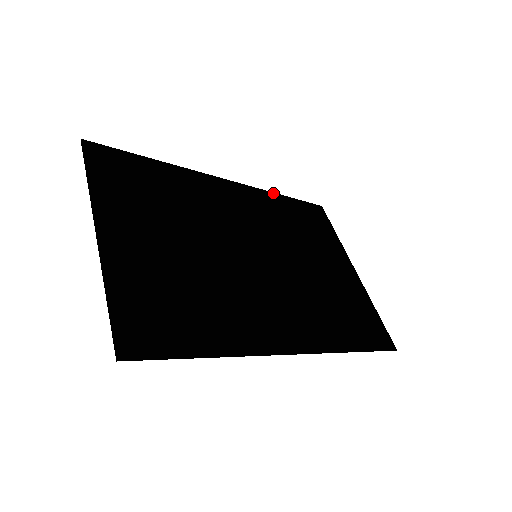
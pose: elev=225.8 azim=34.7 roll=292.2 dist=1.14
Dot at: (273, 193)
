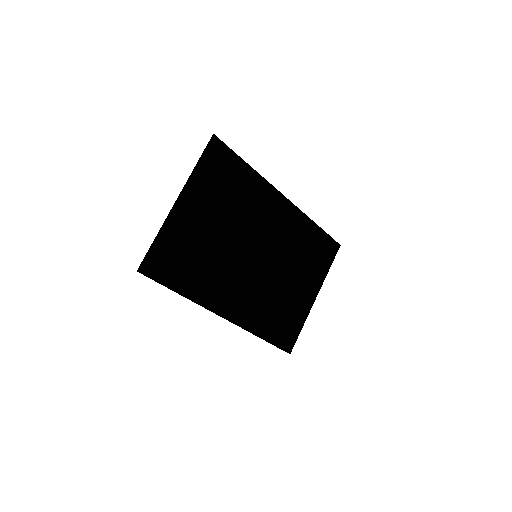
Dot at: (311, 220)
